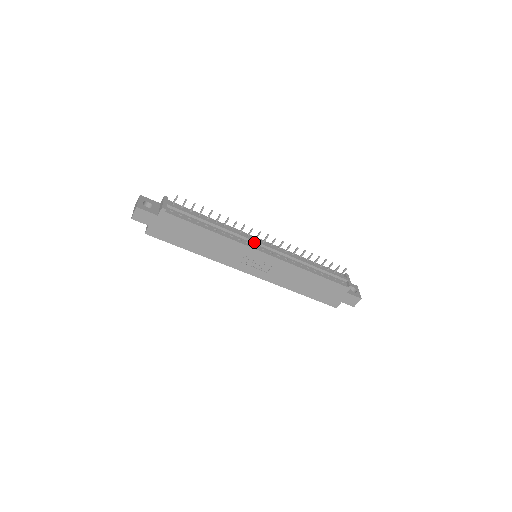
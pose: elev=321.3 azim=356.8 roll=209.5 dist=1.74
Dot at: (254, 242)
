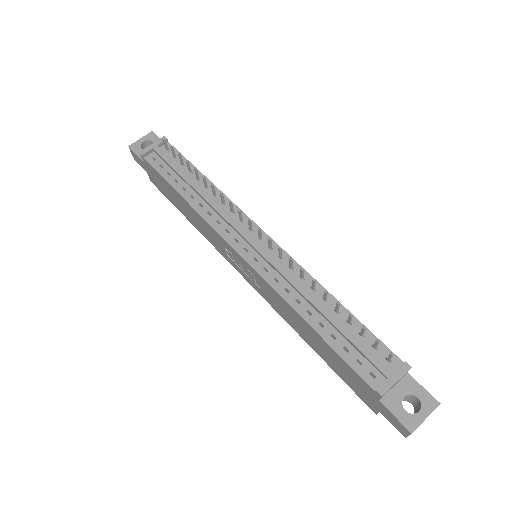
Dot at: (239, 233)
